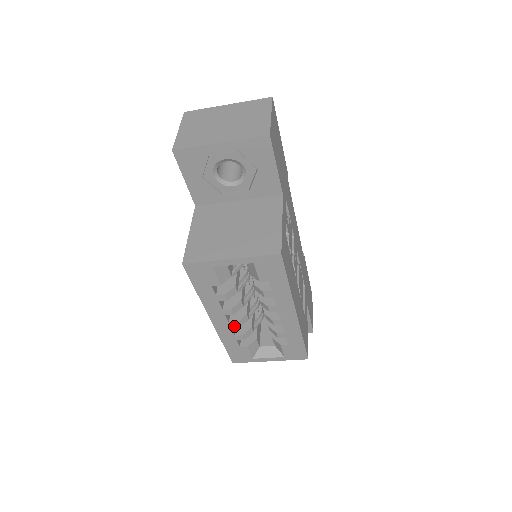
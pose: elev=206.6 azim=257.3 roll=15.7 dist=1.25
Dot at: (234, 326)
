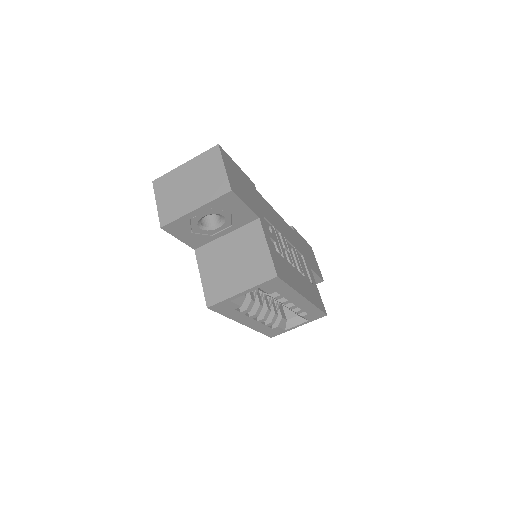
Dot at: (262, 321)
